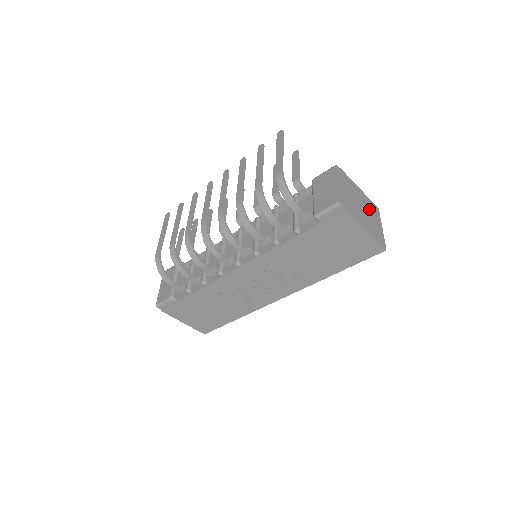
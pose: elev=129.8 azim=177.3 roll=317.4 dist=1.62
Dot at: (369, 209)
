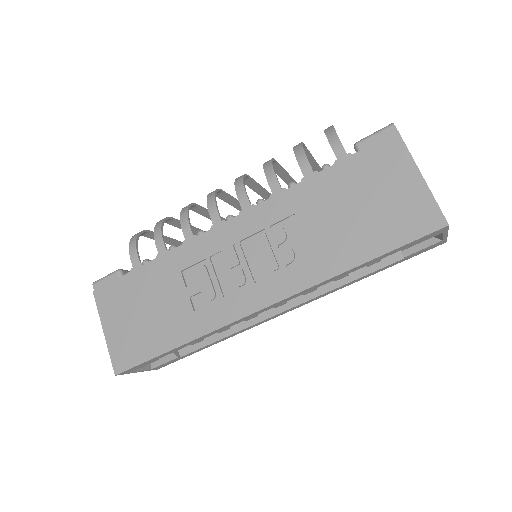
Dot at: occluded
